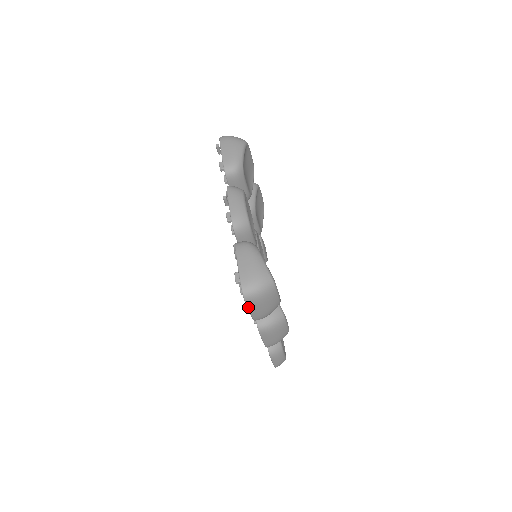
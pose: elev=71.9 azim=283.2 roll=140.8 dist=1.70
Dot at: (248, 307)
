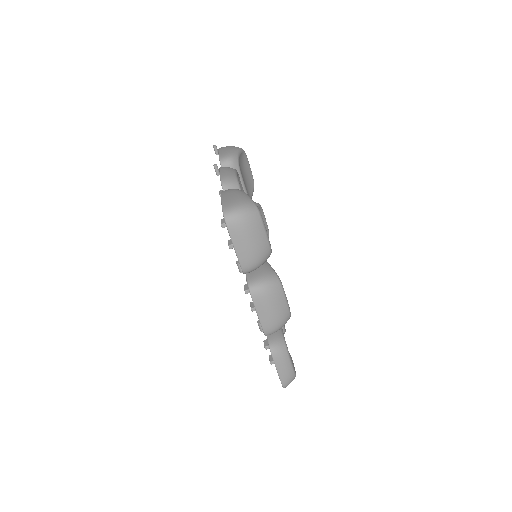
Dot at: (231, 238)
